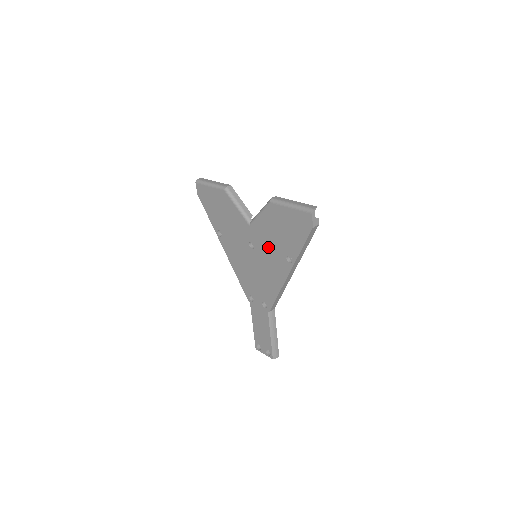
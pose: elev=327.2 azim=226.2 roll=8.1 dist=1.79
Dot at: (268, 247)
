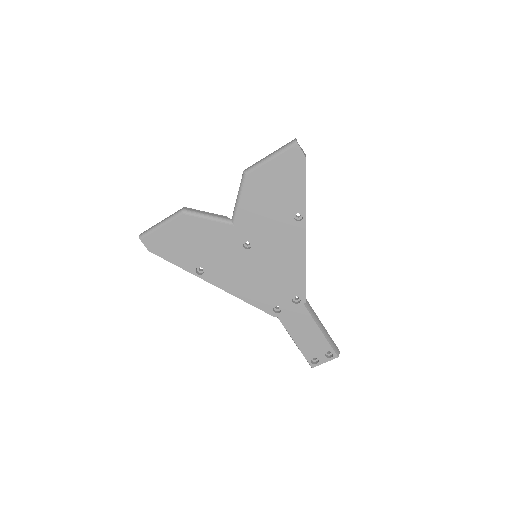
Dot at: (267, 227)
